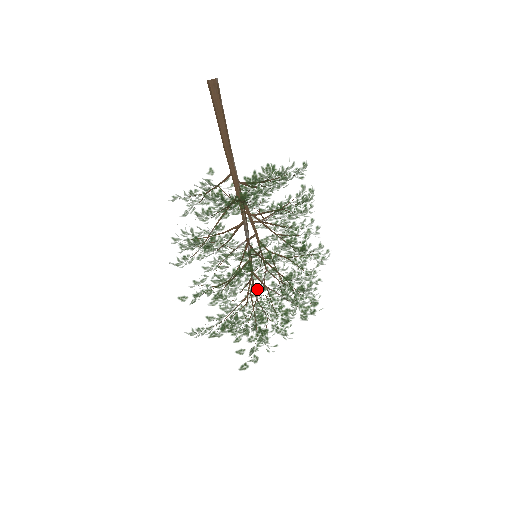
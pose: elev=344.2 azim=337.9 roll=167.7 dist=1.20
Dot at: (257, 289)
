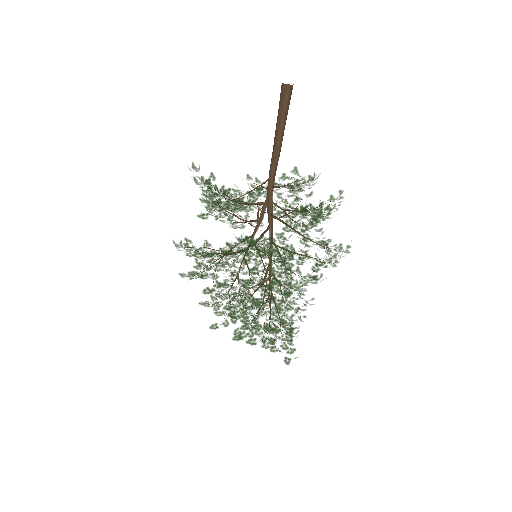
Dot at: occluded
